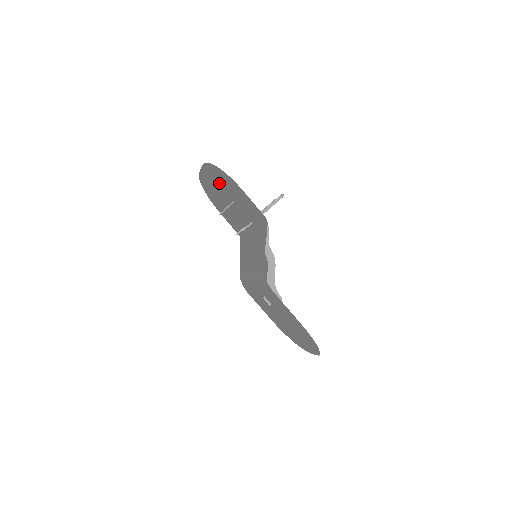
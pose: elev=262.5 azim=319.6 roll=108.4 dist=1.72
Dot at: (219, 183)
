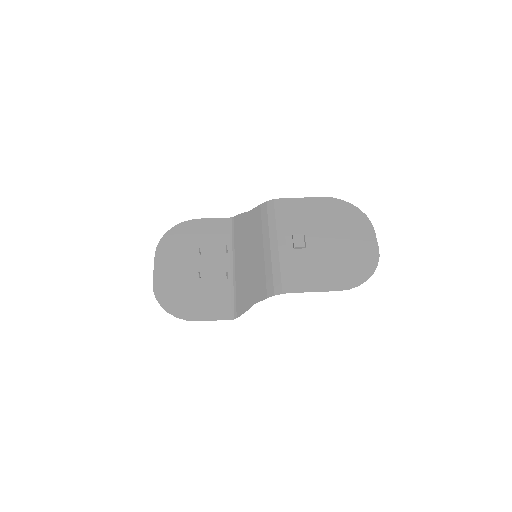
Dot at: (178, 252)
